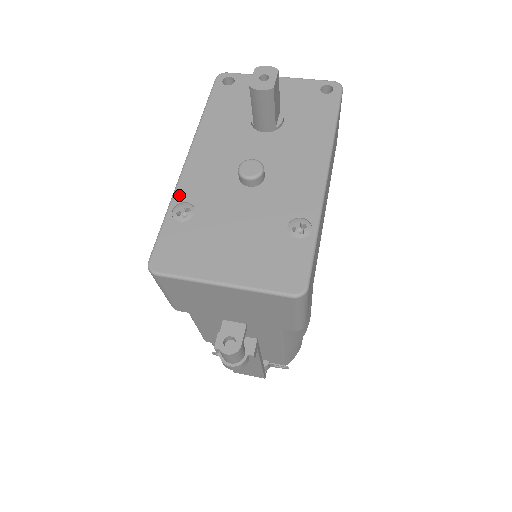
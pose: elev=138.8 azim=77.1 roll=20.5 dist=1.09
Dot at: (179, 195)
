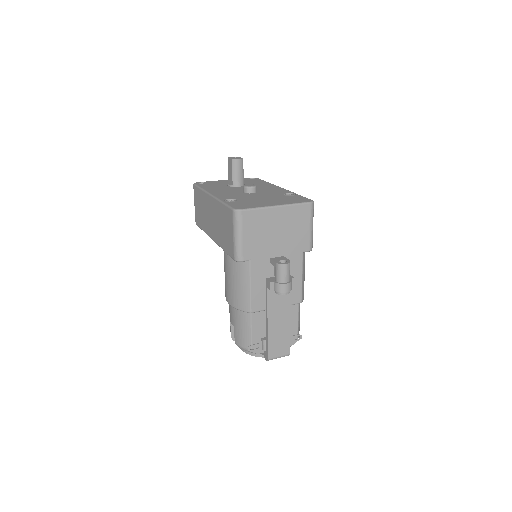
Dot at: (222, 199)
